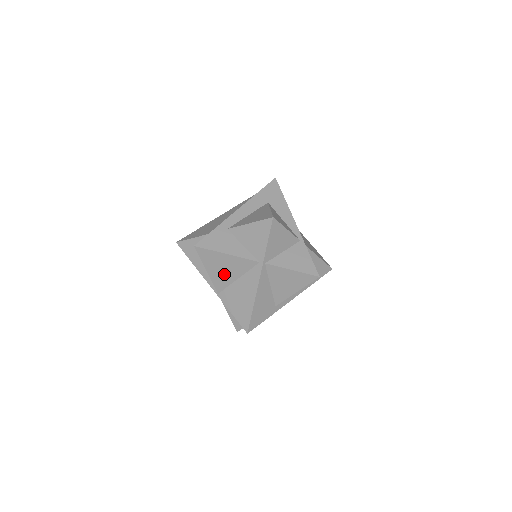
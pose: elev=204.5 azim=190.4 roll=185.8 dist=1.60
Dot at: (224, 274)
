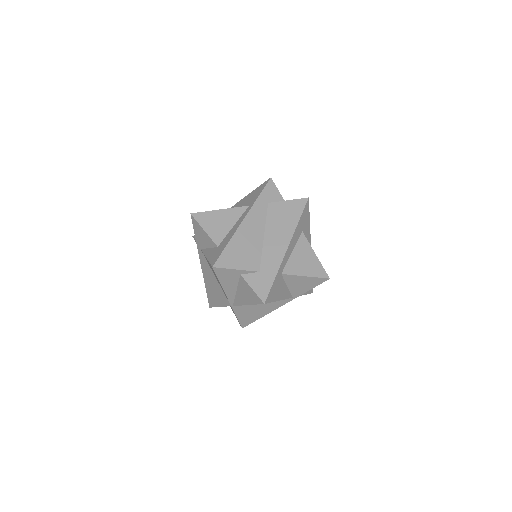
Dot at: occluded
